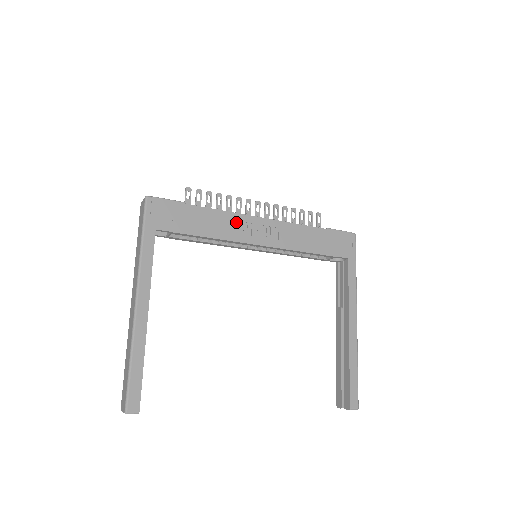
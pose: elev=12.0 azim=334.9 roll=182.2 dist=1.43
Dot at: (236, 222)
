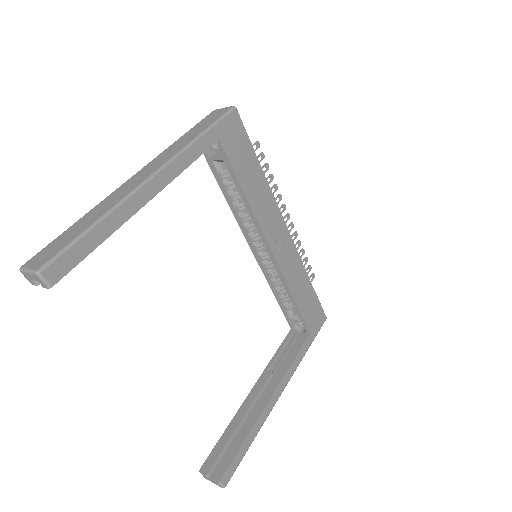
Dot at: (271, 210)
